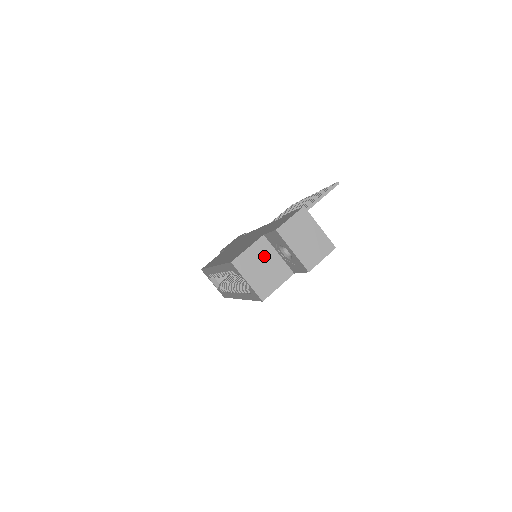
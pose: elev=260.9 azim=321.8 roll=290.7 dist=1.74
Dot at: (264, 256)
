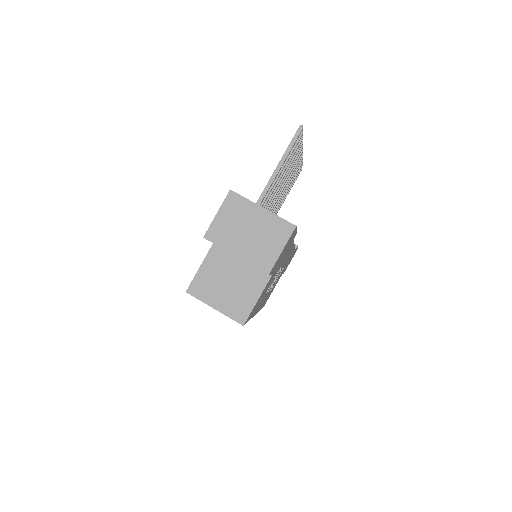
Dot at: (224, 268)
